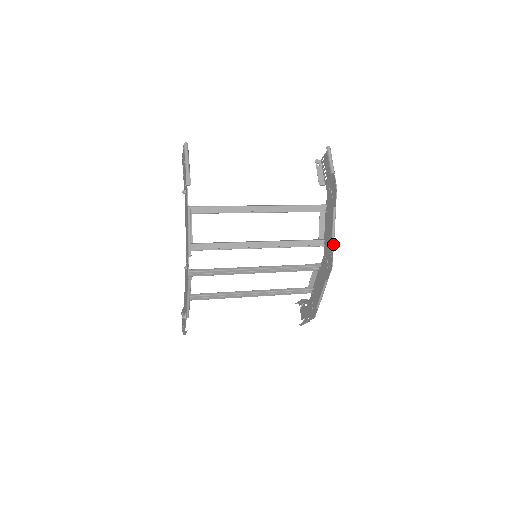
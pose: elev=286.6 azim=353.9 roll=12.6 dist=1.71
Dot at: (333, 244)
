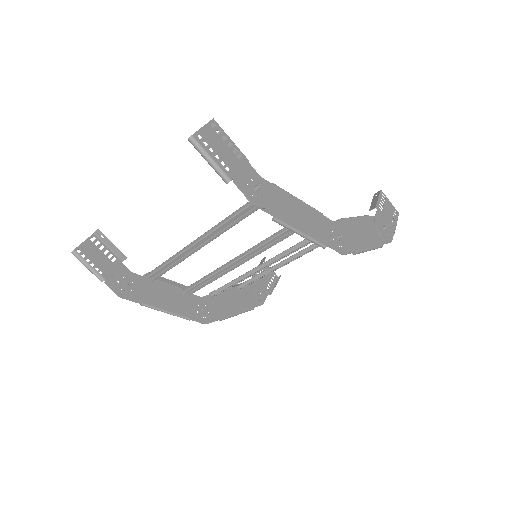
Dot at: (317, 244)
